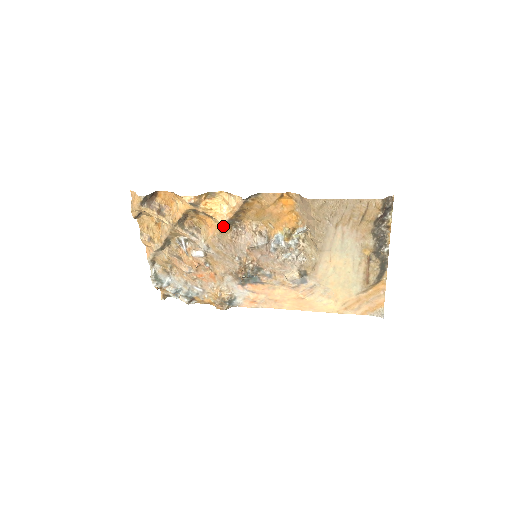
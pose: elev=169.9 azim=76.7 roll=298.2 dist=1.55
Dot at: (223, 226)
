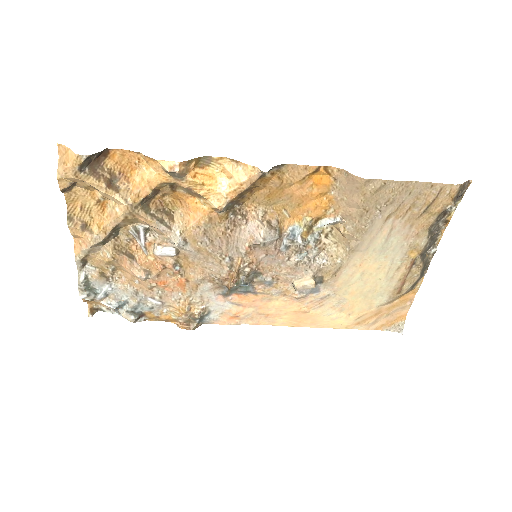
Dot at: (217, 211)
